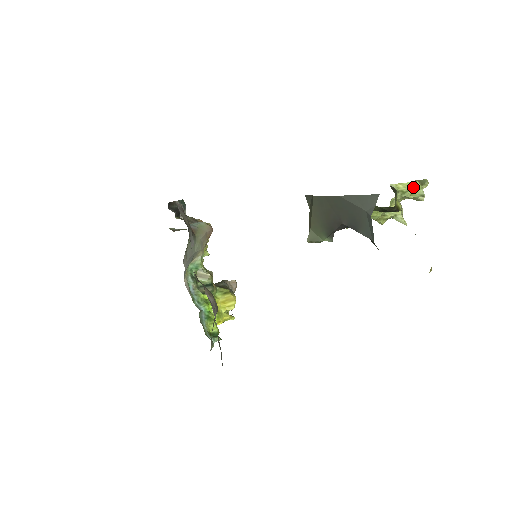
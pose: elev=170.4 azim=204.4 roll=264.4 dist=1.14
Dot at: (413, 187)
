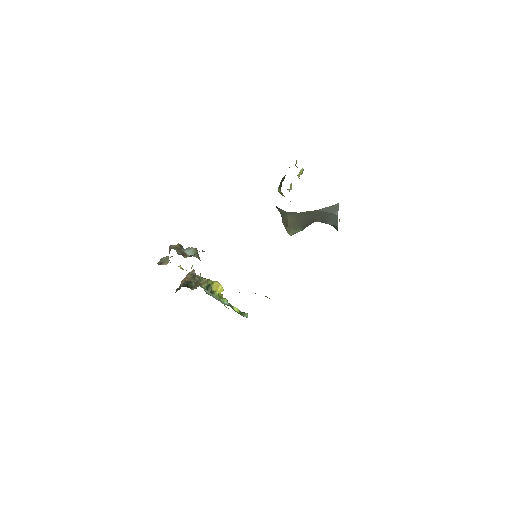
Dot at: (302, 171)
